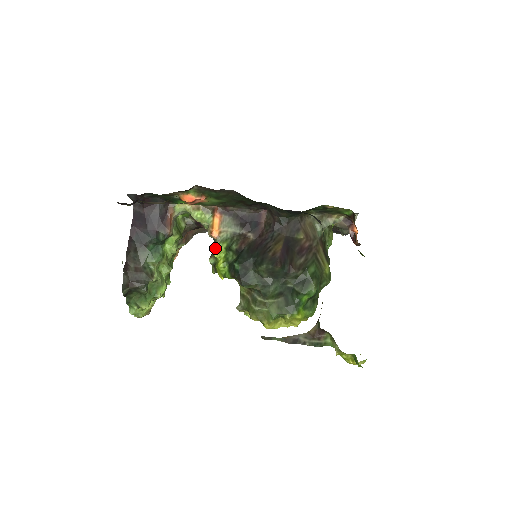
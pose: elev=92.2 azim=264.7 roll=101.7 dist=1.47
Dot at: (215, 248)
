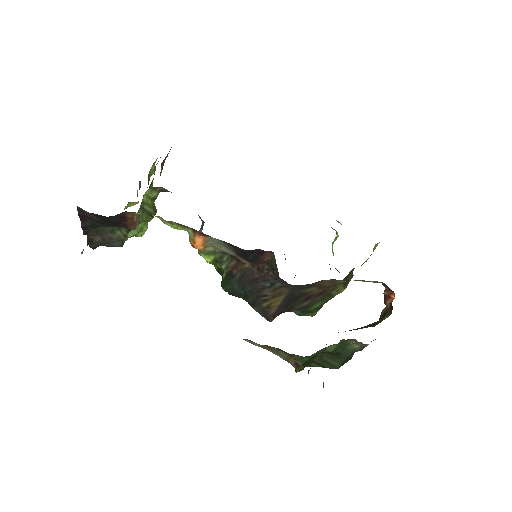
Dot at: (199, 253)
